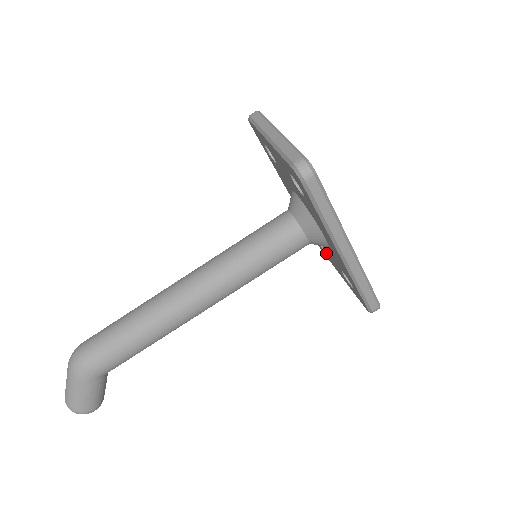
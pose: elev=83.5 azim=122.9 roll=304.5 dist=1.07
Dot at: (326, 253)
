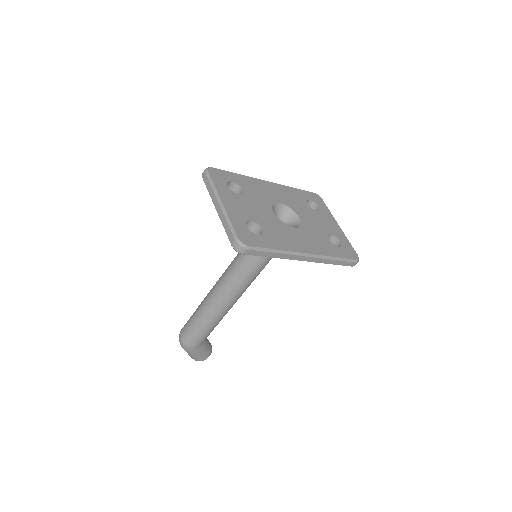
Dot at: occluded
